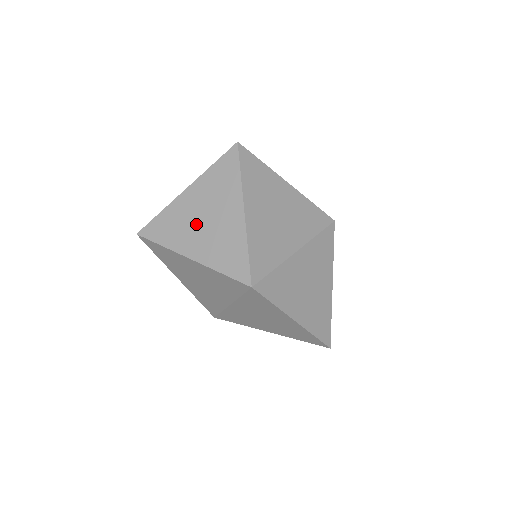
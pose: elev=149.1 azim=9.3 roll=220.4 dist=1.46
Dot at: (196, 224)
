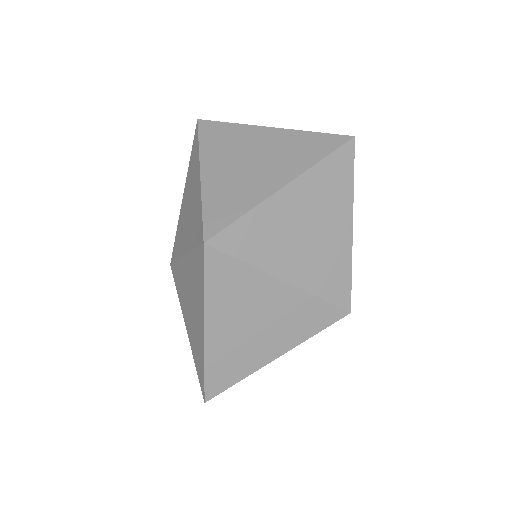
Dot at: (241, 156)
